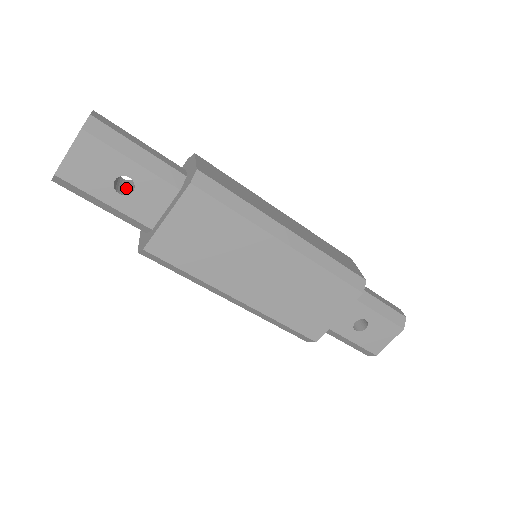
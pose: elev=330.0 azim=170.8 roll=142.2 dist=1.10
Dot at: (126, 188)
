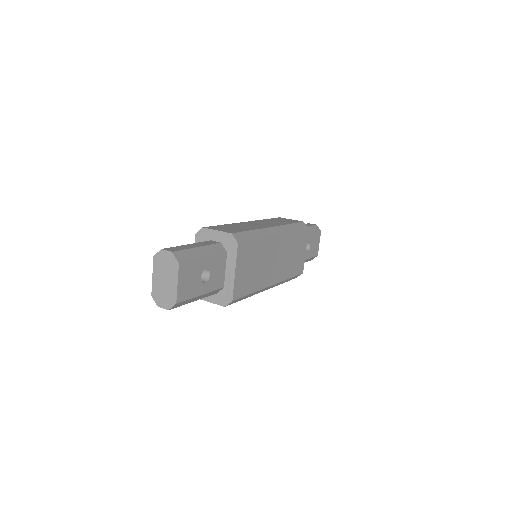
Dot at: occluded
